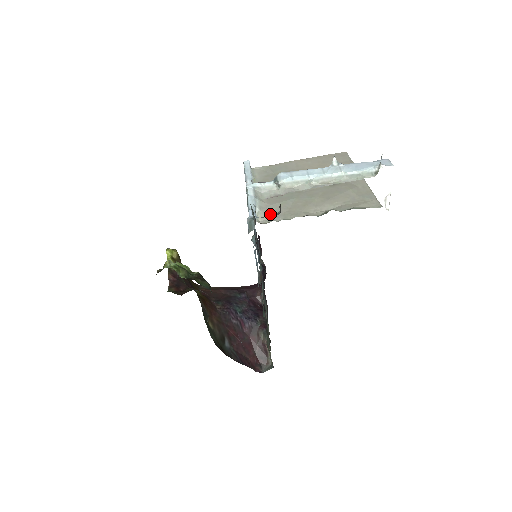
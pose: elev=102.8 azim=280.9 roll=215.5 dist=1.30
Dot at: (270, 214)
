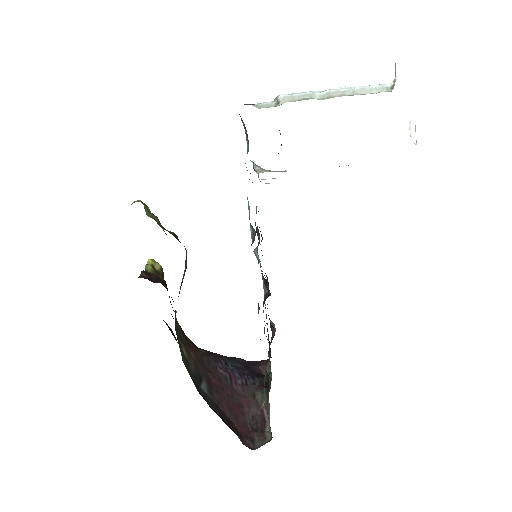
Dot at: (272, 171)
